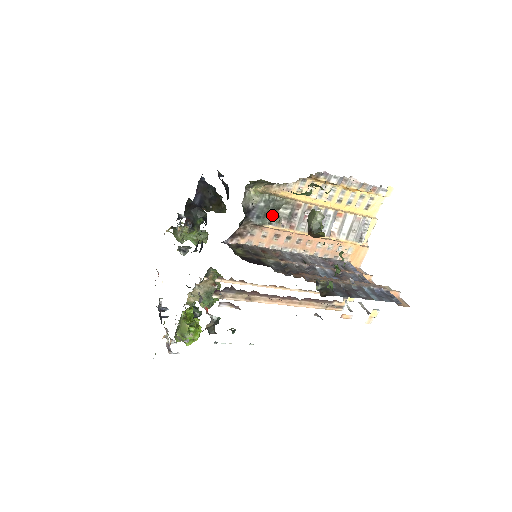
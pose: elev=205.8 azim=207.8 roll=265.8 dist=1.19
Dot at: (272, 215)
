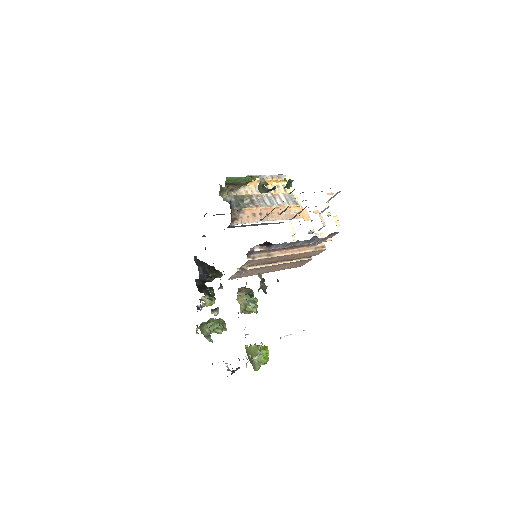
Dot at: (242, 203)
